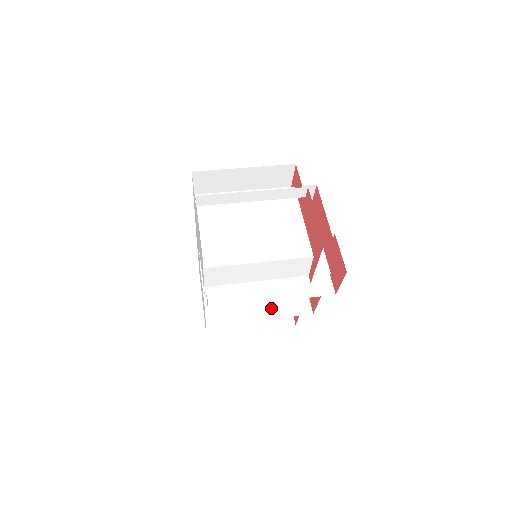
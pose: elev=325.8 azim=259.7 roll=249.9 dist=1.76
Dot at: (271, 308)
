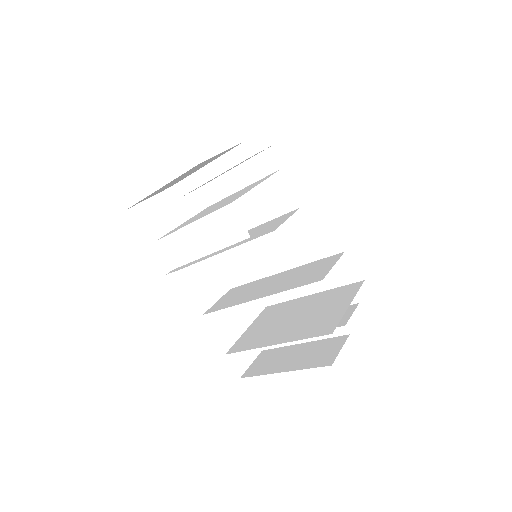
Dot at: (293, 333)
